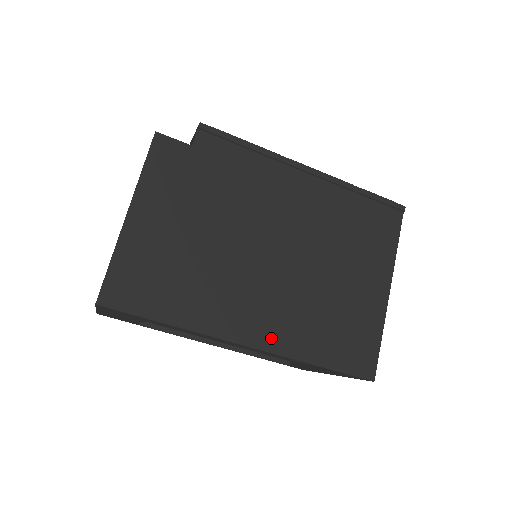
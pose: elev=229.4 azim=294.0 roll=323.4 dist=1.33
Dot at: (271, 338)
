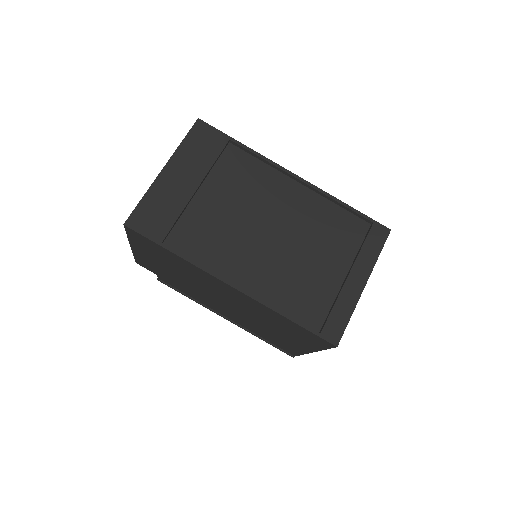
Dot at: occluded
